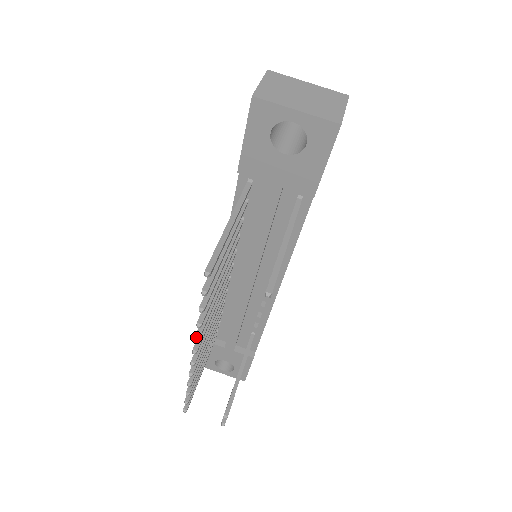
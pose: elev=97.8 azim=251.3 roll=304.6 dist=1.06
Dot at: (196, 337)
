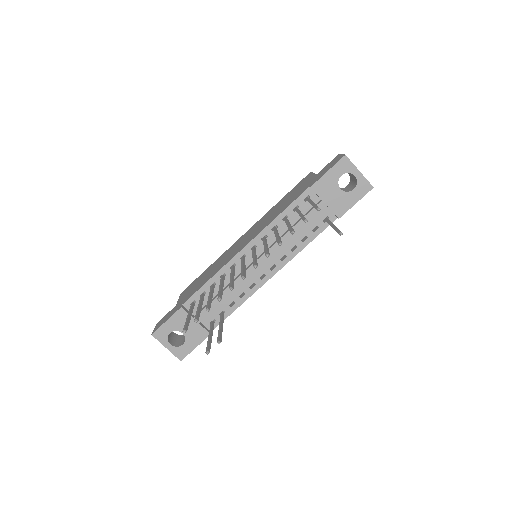
Dot at: (269, 254)
